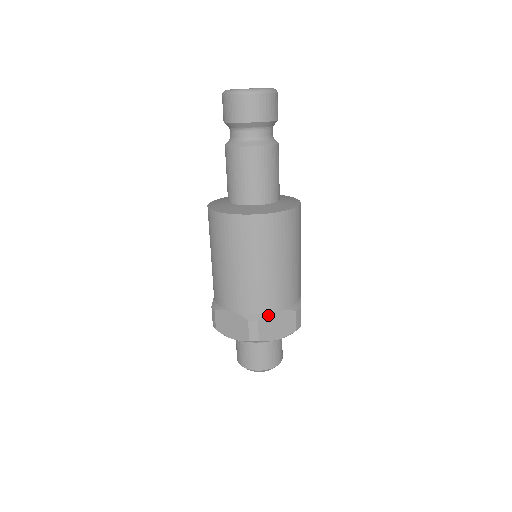
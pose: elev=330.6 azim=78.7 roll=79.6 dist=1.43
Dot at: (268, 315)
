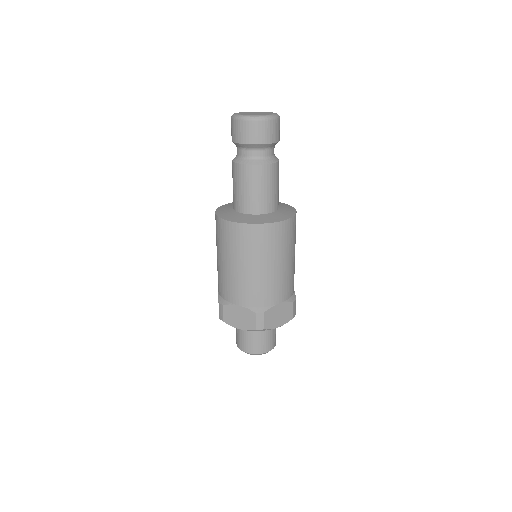
Dot at: (272, 307)
